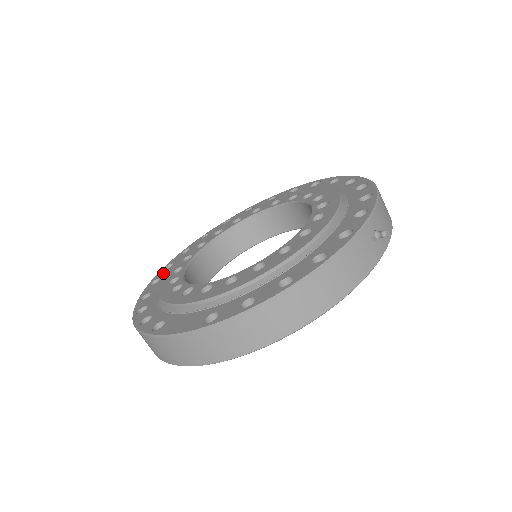
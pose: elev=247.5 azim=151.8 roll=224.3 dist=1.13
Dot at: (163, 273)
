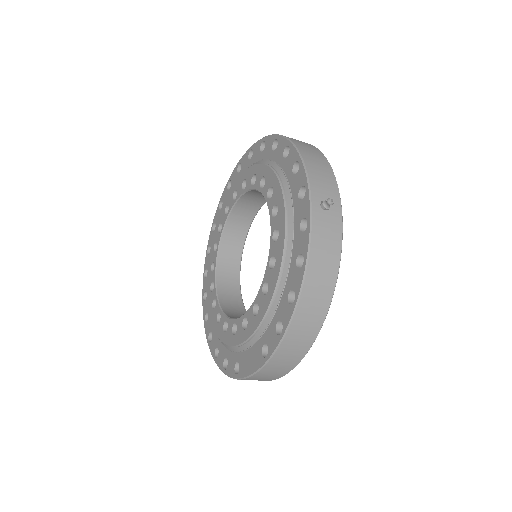
Dot at: (206, 306)
